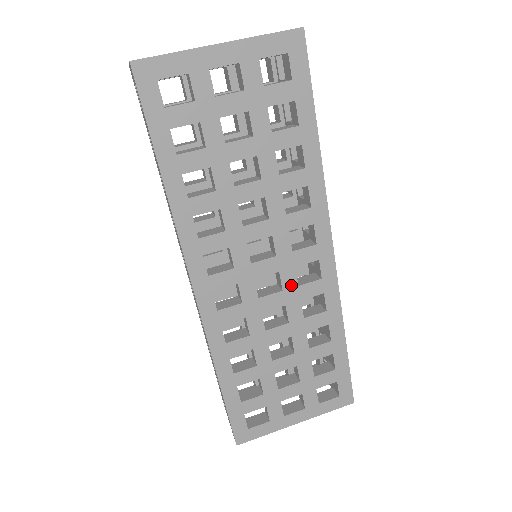
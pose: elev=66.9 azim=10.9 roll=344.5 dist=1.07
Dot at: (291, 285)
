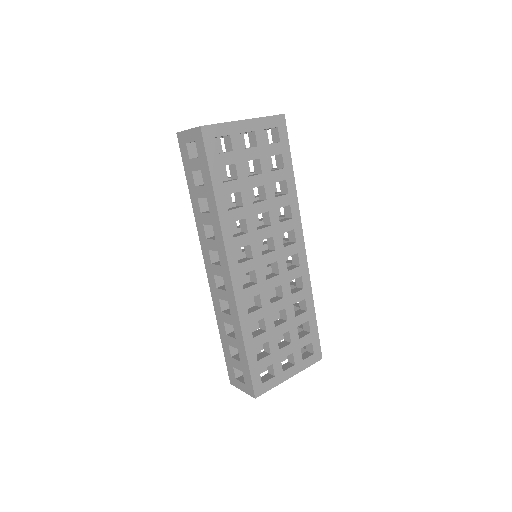
Dot at: (284, 270)
